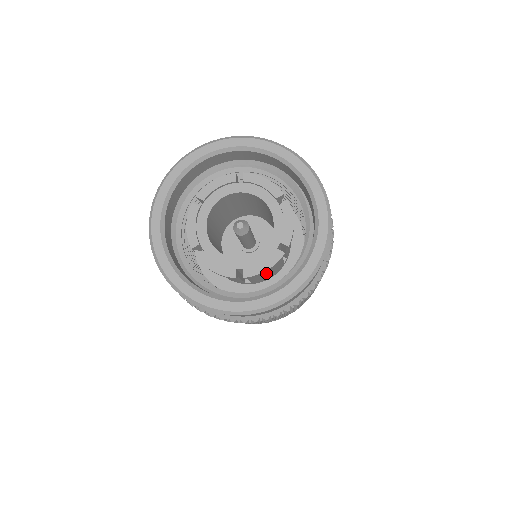
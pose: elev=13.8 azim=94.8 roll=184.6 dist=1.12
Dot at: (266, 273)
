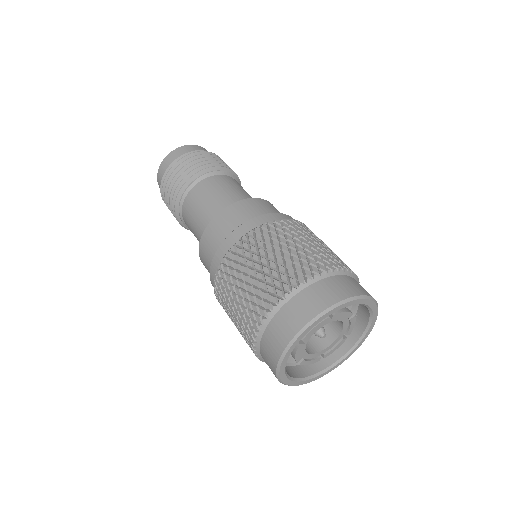
Dot at: occluded
